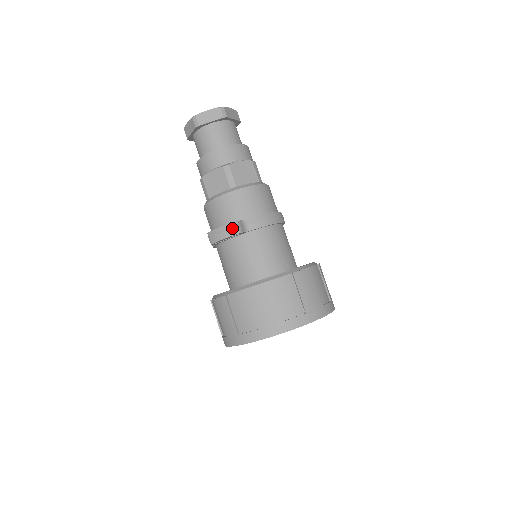
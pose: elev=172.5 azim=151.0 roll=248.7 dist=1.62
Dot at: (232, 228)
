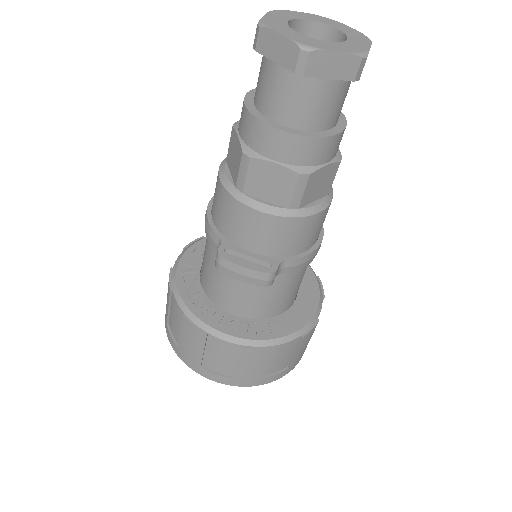
Dot at: (264, 280)
